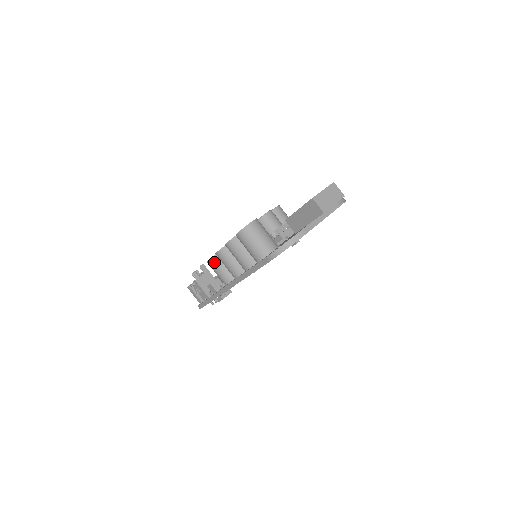
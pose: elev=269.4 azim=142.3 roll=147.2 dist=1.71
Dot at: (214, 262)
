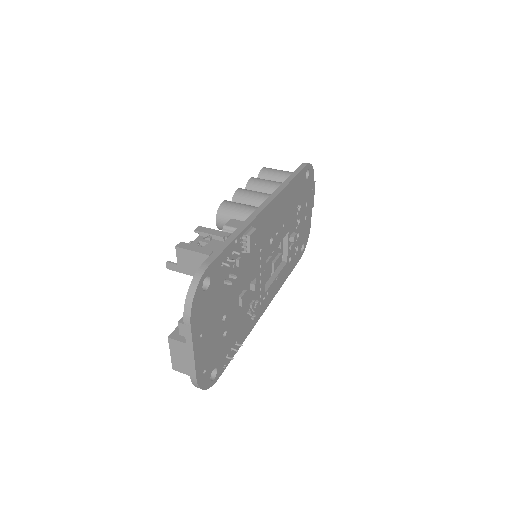
Dot at: (232, 202)
